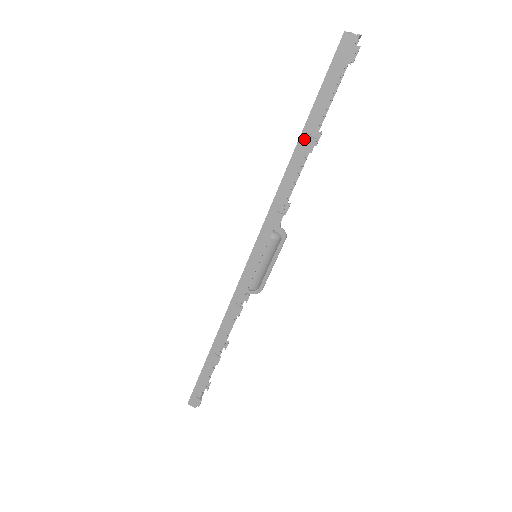
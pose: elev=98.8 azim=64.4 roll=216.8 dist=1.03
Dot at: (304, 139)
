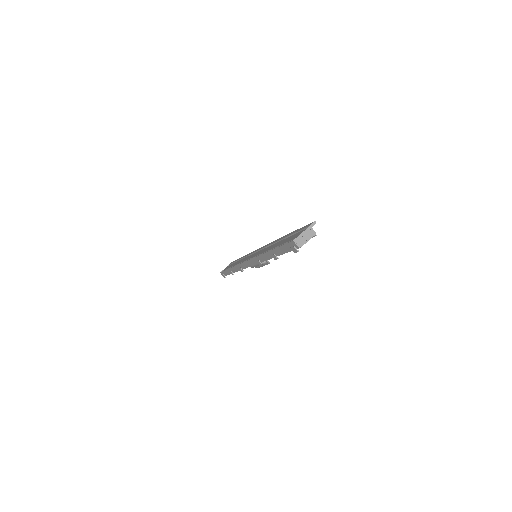
Dot at: (272, 253)
